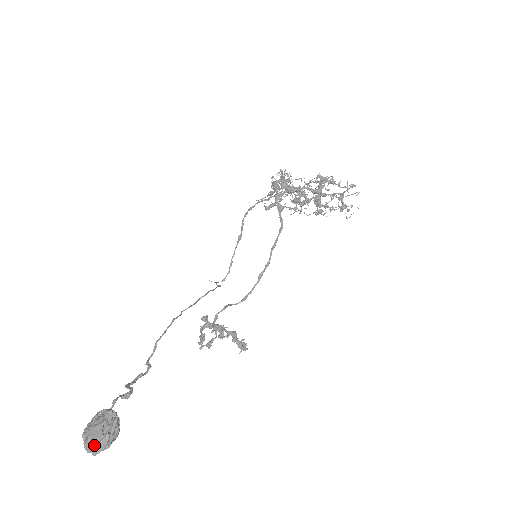
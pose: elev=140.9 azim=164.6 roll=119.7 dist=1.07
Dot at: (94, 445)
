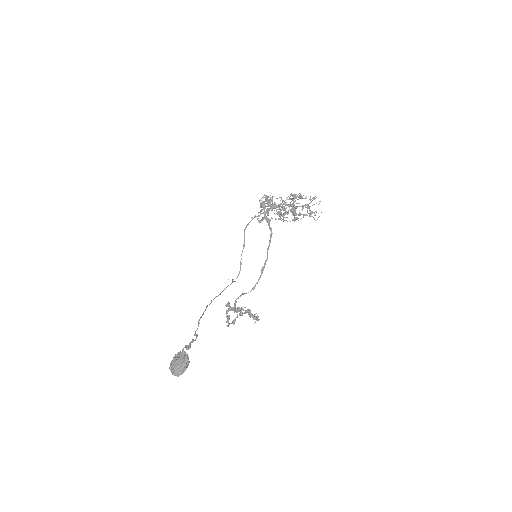
Dot at: (177, 370)
